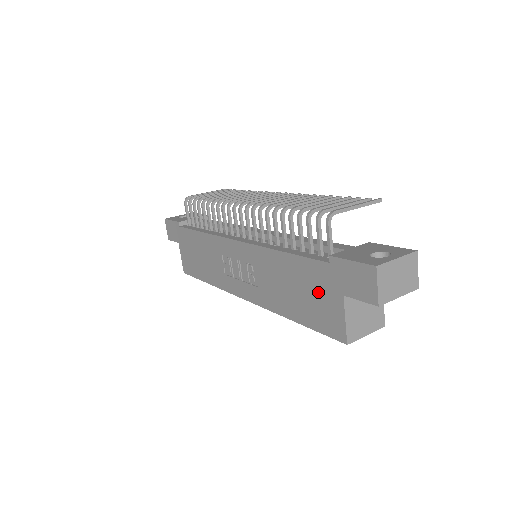
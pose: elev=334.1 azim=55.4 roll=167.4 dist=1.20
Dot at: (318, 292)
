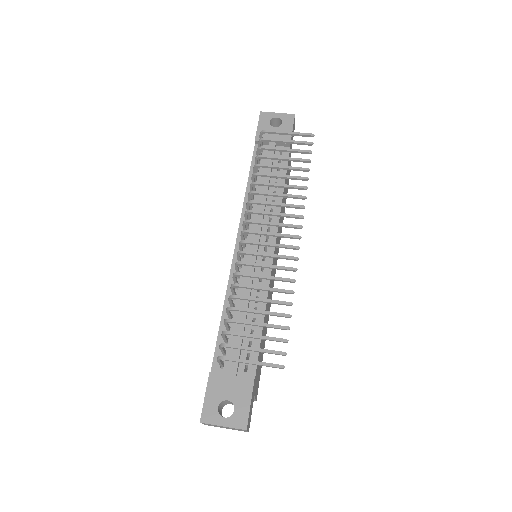
Dot at: occluded
